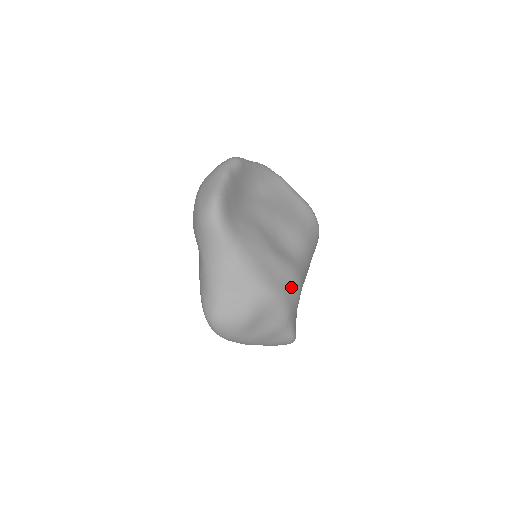
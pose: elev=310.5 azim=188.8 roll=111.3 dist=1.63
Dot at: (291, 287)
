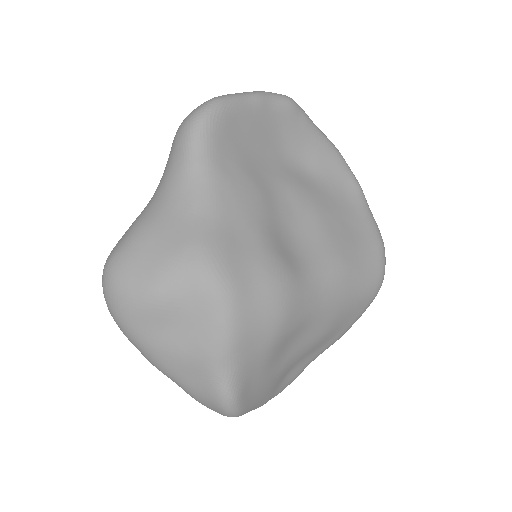
Dot at: (261, 298)
